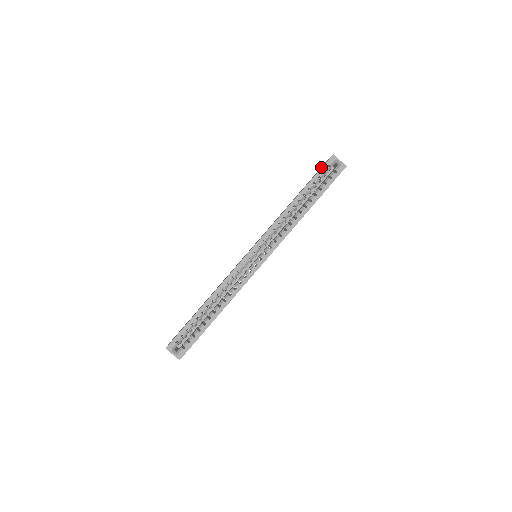
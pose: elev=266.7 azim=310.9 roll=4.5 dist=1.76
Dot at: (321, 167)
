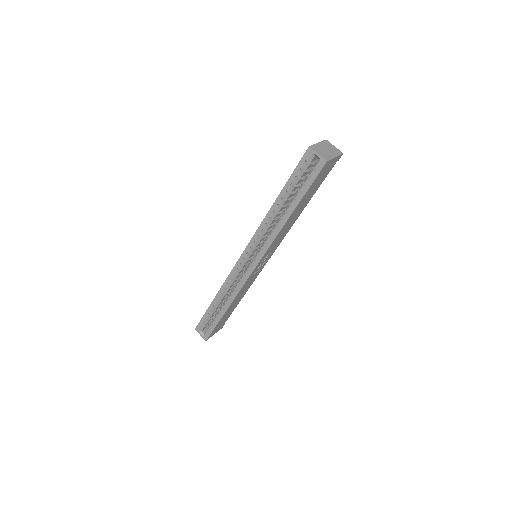
Dot at: occluded
